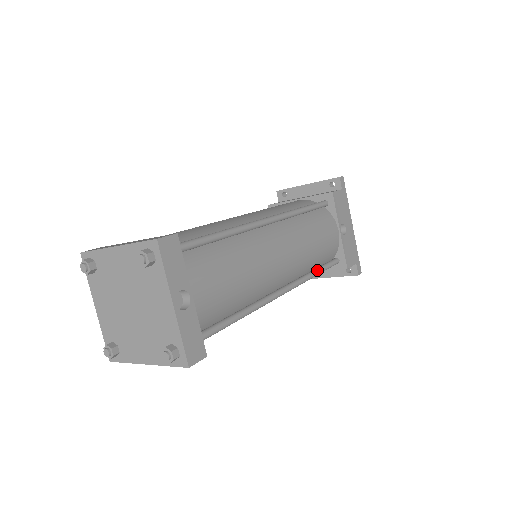
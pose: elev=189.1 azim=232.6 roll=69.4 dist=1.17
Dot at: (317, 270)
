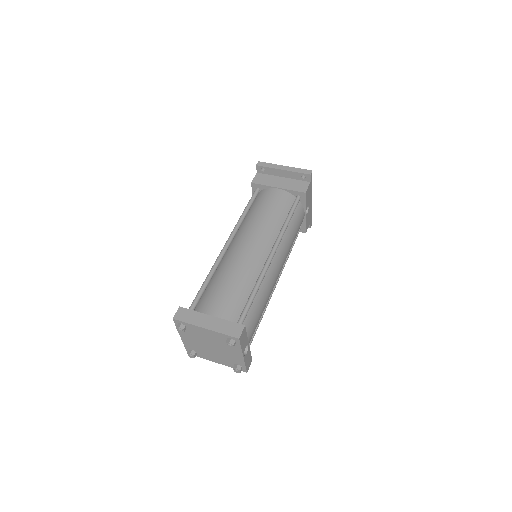
Dot at: (291, 250)
